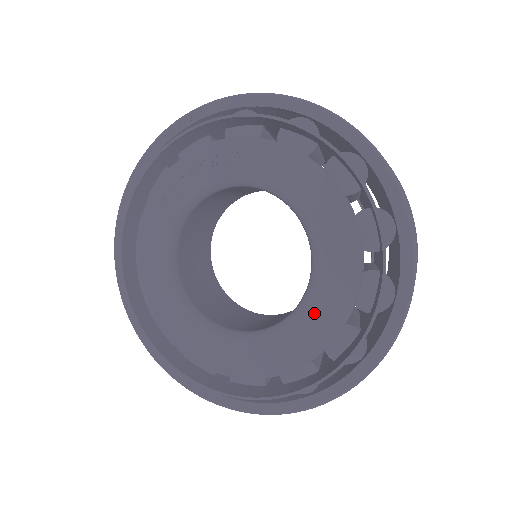
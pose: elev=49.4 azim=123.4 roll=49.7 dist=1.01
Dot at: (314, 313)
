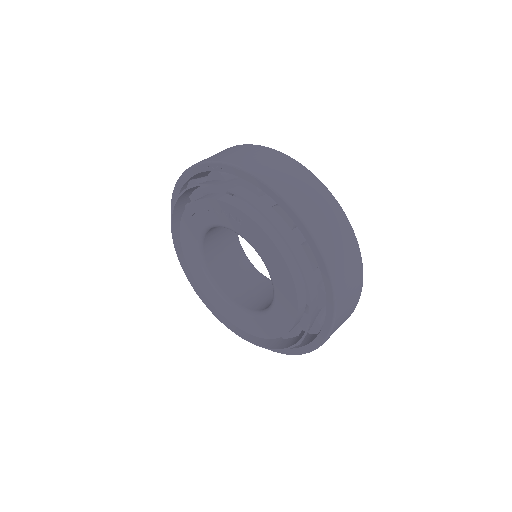
Dot at: (270, 321)
